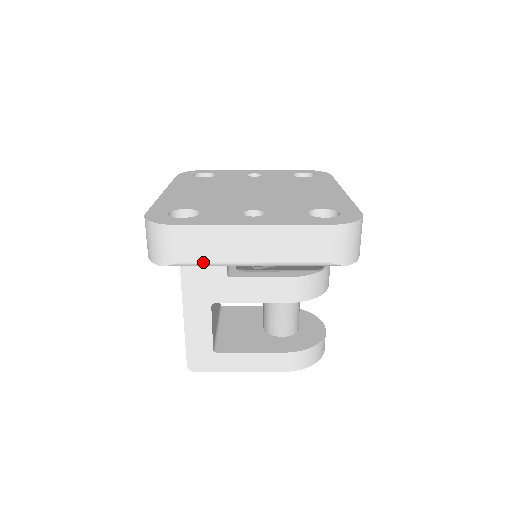
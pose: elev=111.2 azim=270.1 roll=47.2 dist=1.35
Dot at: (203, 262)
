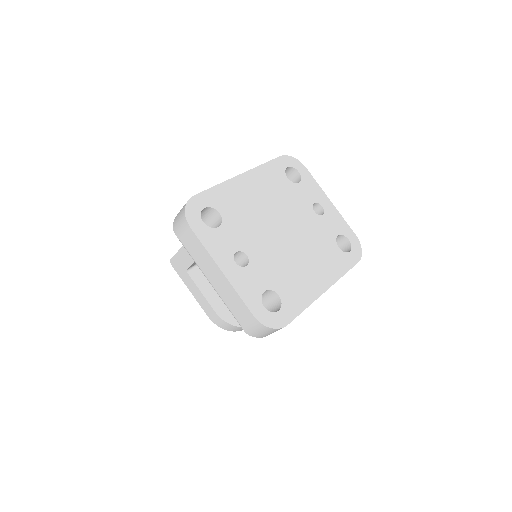
Dot at: (189, 253)
